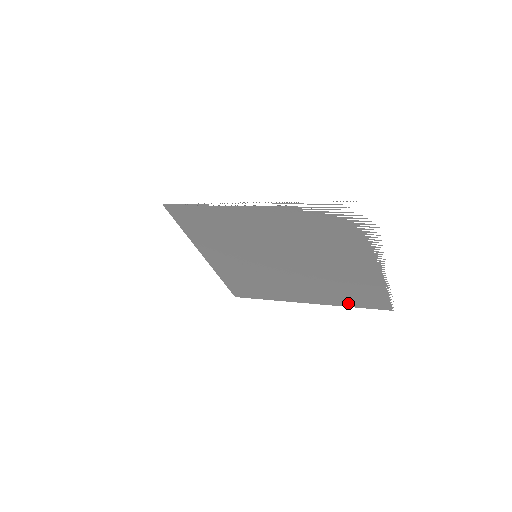
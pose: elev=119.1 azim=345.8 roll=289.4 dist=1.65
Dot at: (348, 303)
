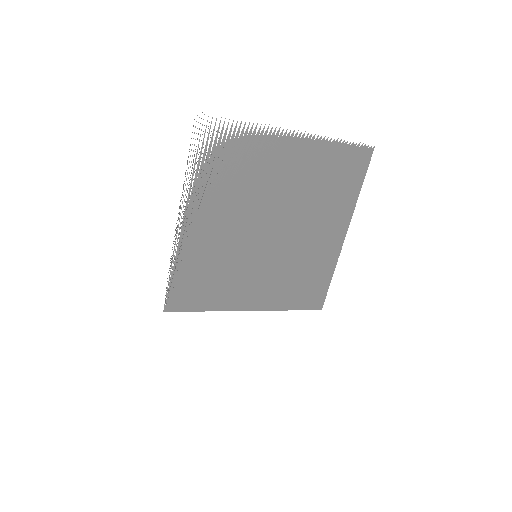
Dot at: (353, 191)
